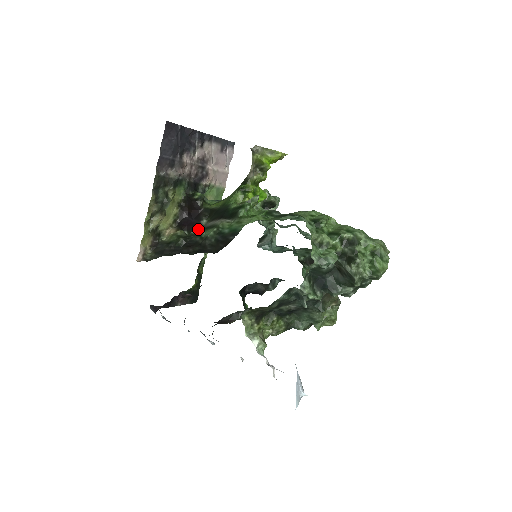
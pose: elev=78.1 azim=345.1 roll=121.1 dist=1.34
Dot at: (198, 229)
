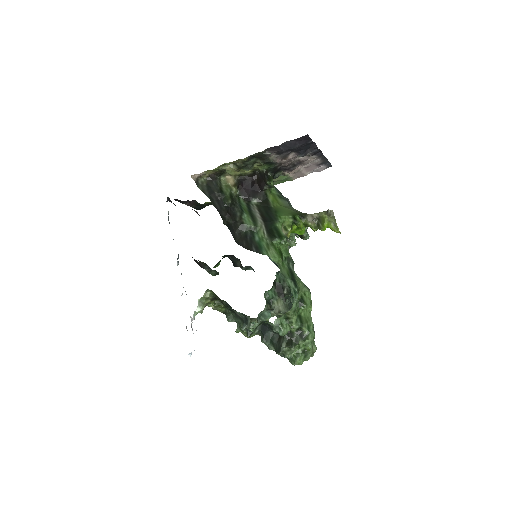
Dot at: (246, 201)
